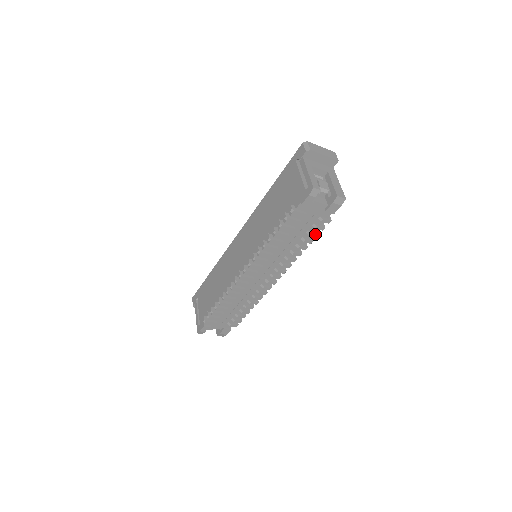
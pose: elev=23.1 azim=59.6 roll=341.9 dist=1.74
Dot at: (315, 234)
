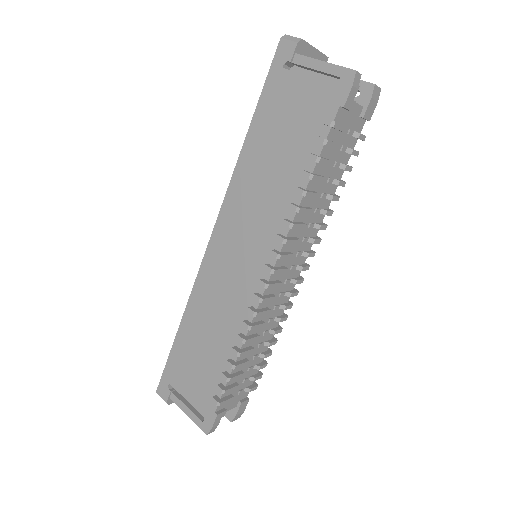
Dot at: (350, 166)
